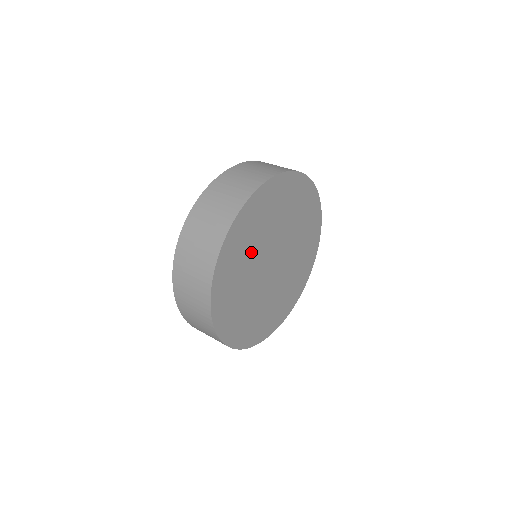
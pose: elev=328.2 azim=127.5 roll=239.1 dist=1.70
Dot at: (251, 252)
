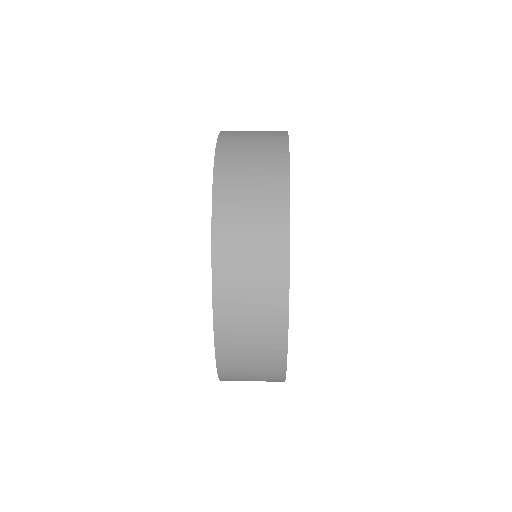
Dot at: occluded
